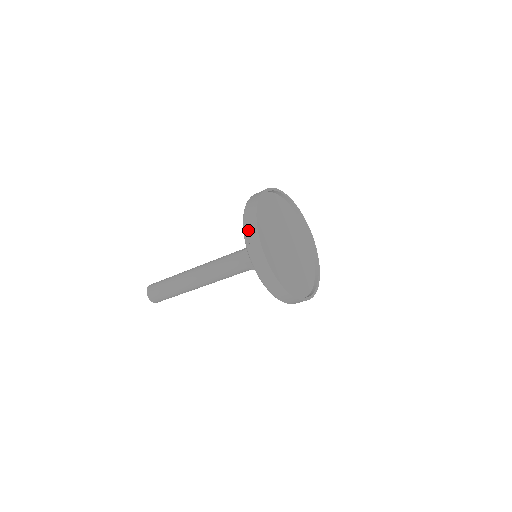
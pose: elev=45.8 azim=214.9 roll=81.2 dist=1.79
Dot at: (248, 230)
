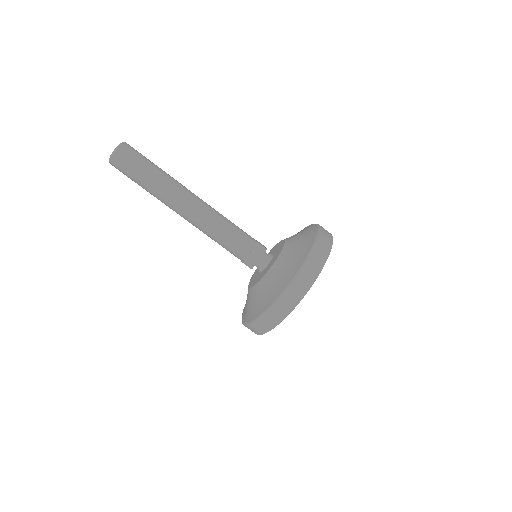
Dot at: (274, 313)
